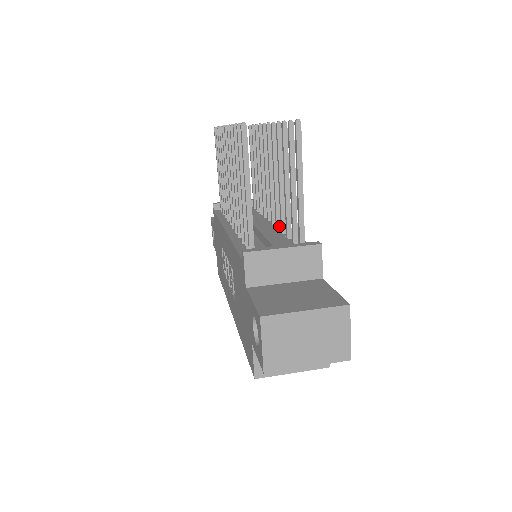
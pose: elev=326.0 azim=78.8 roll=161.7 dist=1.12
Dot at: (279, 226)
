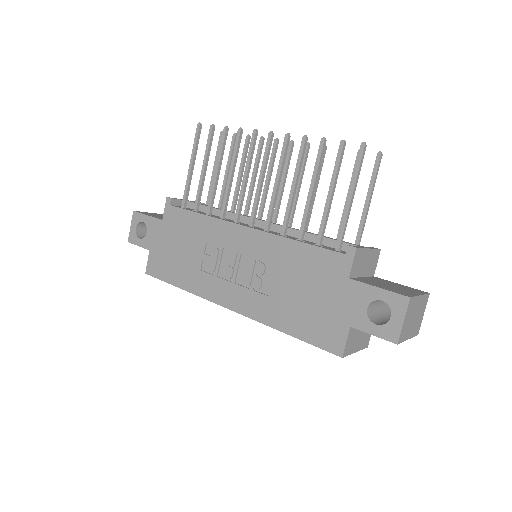
Dot at: occluded
